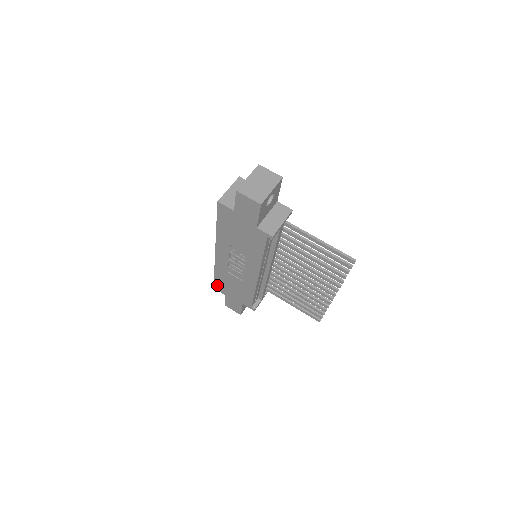
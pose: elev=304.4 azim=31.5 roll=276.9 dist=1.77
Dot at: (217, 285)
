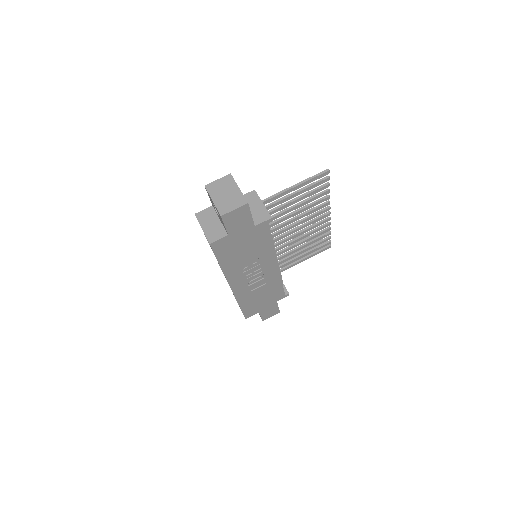
Dot at: (247, 313)
